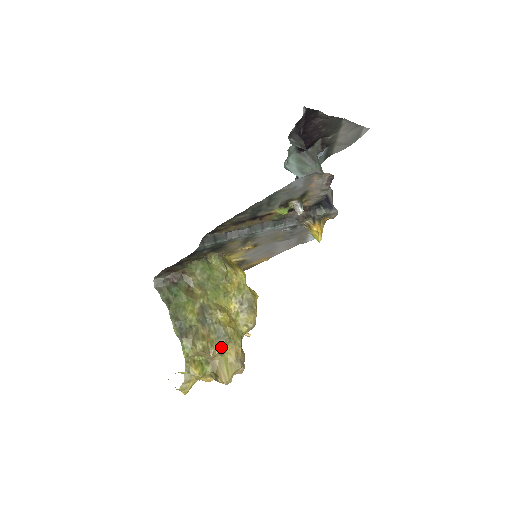
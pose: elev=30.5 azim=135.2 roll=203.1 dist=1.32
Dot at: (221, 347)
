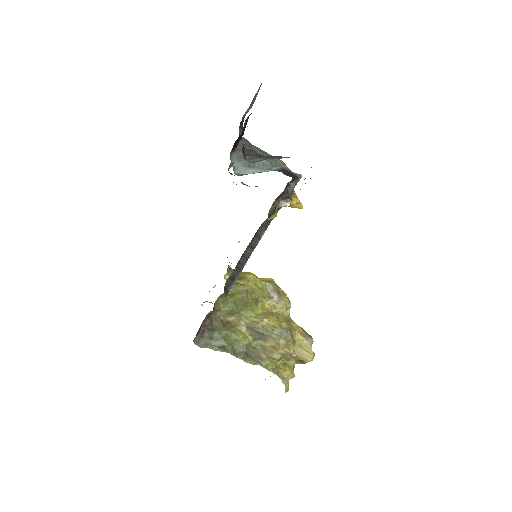
Dot at: occluded
